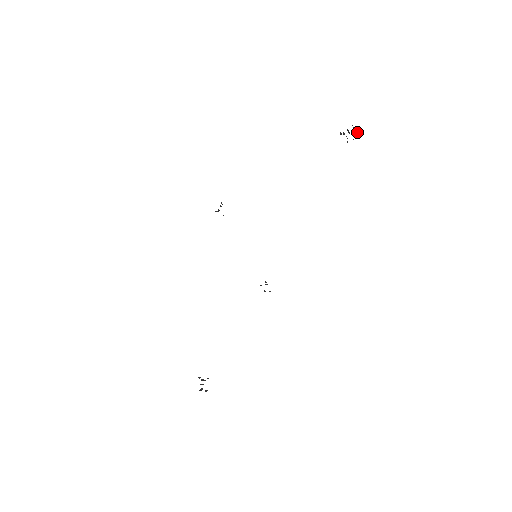
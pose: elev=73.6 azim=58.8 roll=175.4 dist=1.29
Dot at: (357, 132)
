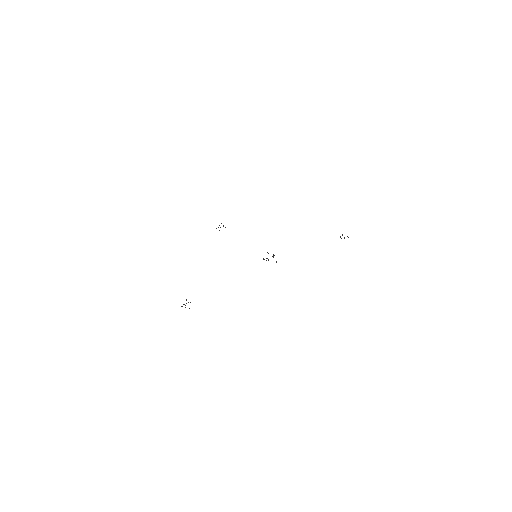
Dot at: occluded
